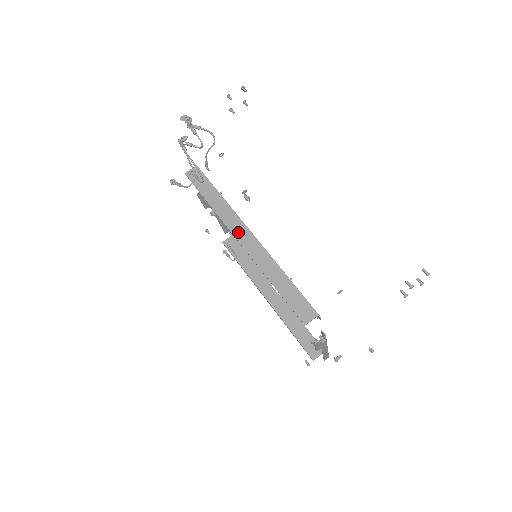
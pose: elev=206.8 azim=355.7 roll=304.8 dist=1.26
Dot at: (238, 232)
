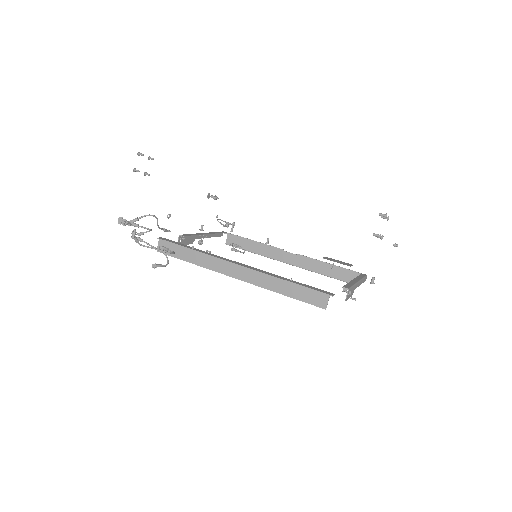
Dot at: (228, 271)
